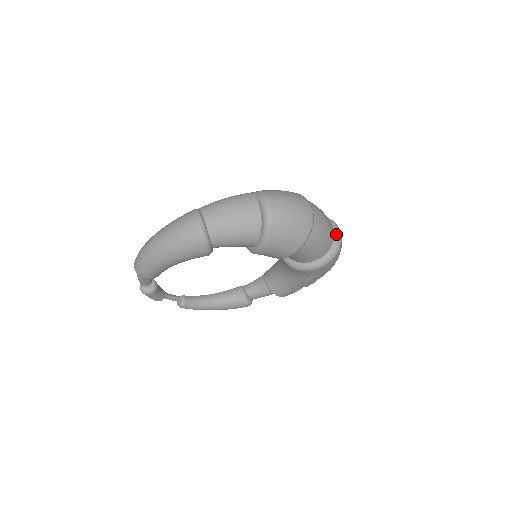
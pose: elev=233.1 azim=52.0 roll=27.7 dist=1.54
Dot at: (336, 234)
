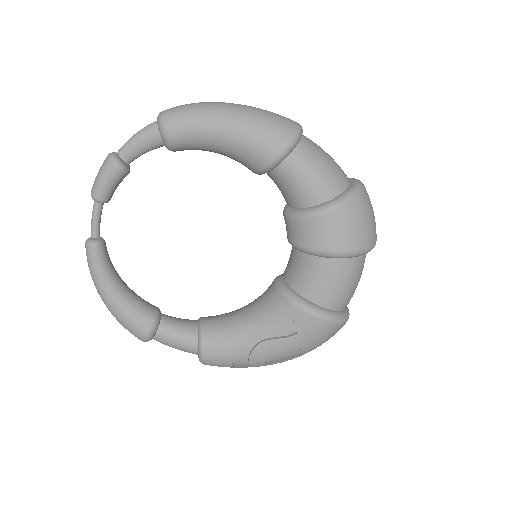
Dot at: (348, 309)
